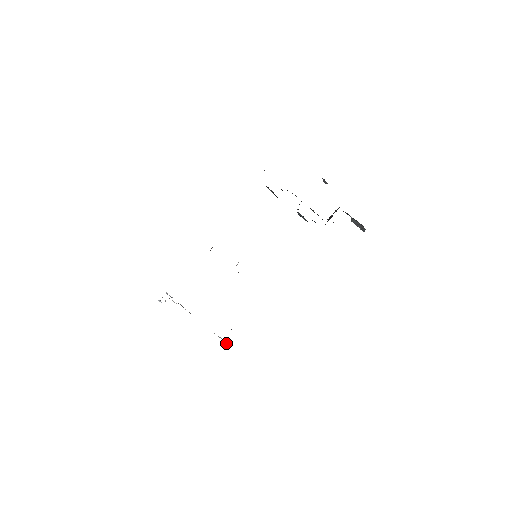
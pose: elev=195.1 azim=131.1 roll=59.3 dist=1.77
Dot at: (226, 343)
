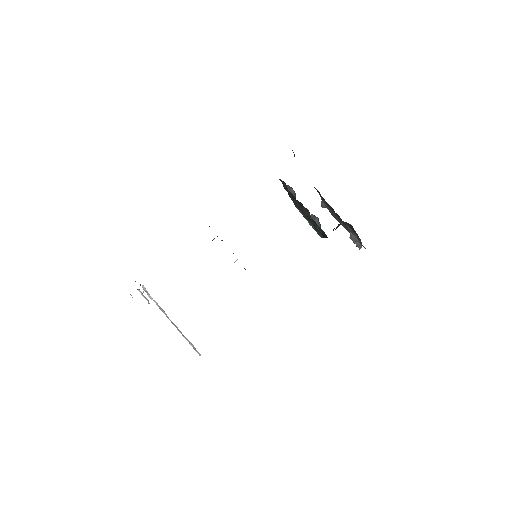
Dot at: (198, 352)
